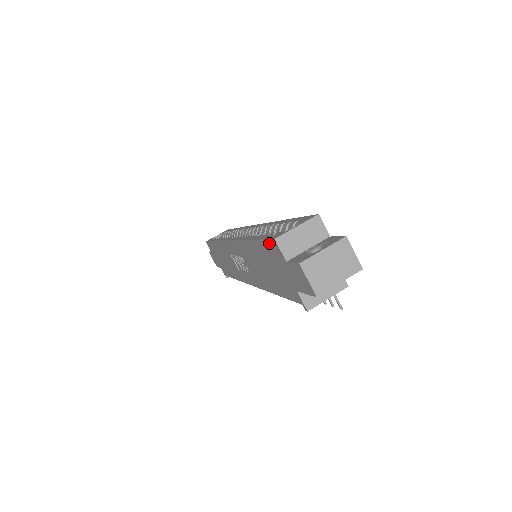
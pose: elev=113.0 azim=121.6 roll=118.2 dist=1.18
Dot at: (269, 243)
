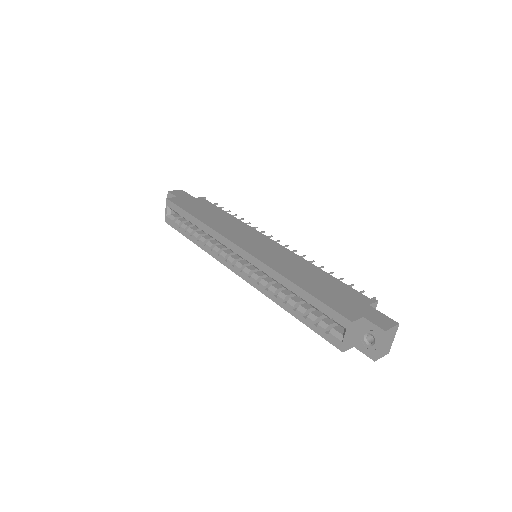
Dot at: (331, 342)
